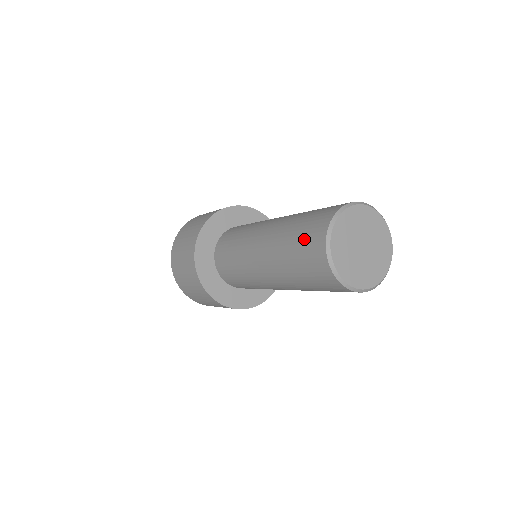
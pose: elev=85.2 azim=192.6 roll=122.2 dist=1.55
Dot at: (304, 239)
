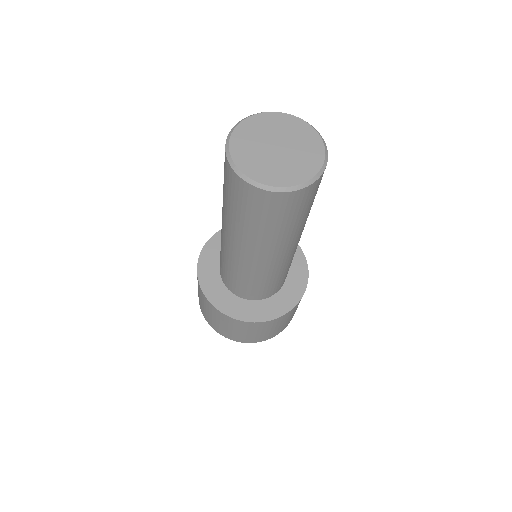
Dot at: occluded
